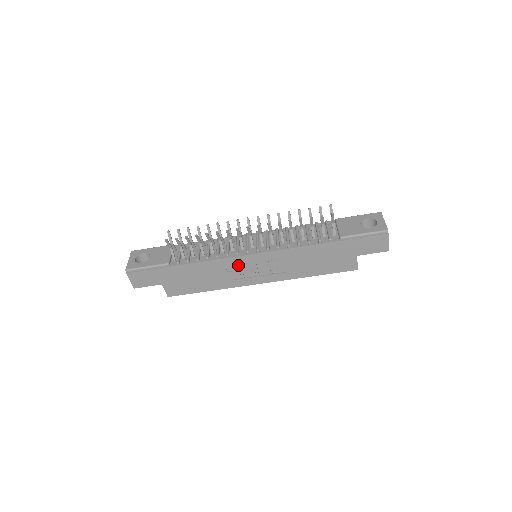
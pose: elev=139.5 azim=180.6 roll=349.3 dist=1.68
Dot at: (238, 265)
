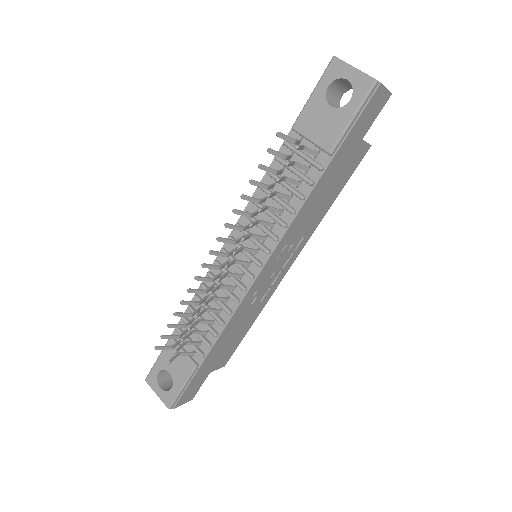
Dot at: (255, 291)
